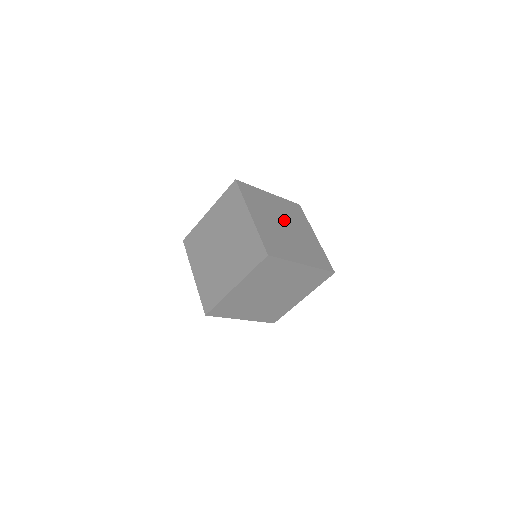
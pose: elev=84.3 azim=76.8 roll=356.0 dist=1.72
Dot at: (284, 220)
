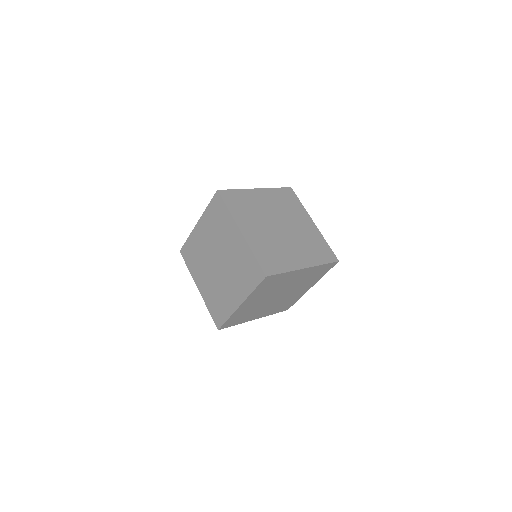
Dot at: (277, 219)
